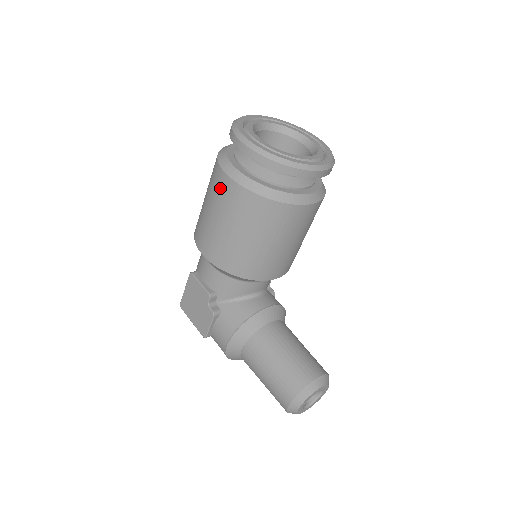
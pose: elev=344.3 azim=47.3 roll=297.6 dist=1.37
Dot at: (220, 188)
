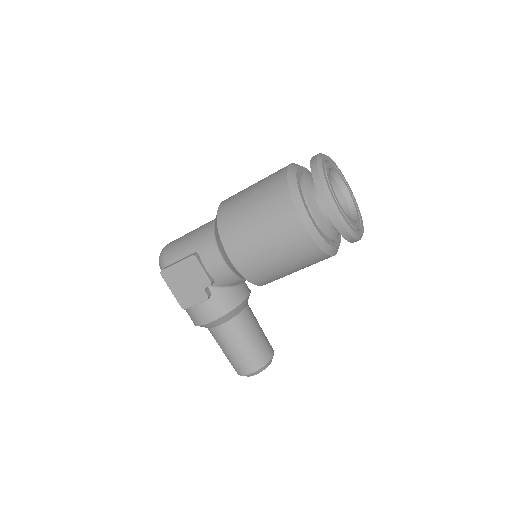
Dot at: (287, 226)
